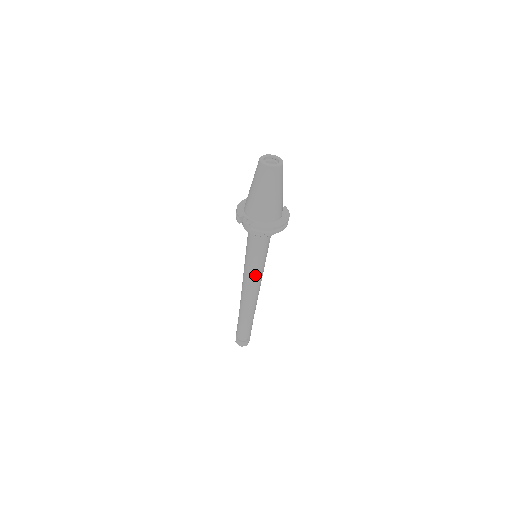
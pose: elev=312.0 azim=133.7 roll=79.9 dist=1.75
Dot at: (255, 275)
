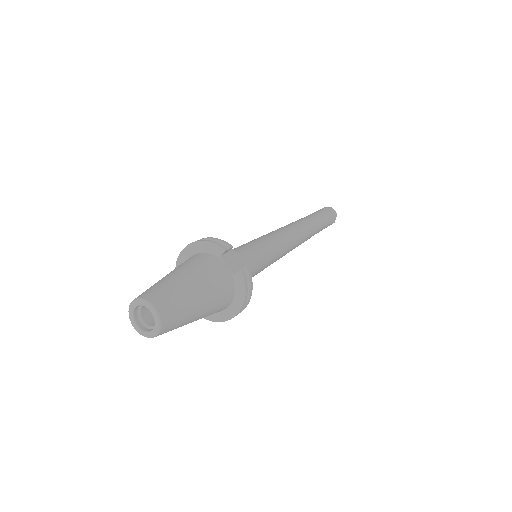
Dot at: occluded
